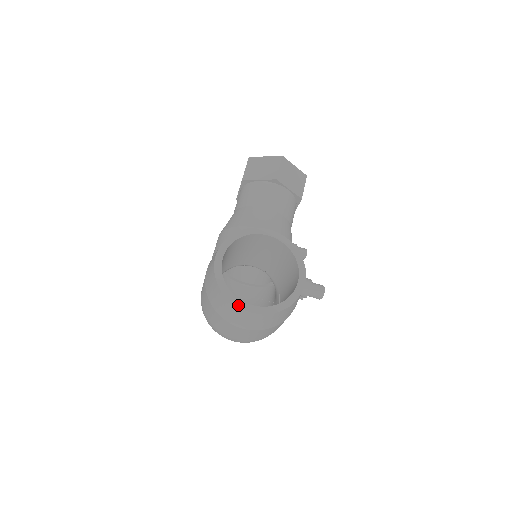
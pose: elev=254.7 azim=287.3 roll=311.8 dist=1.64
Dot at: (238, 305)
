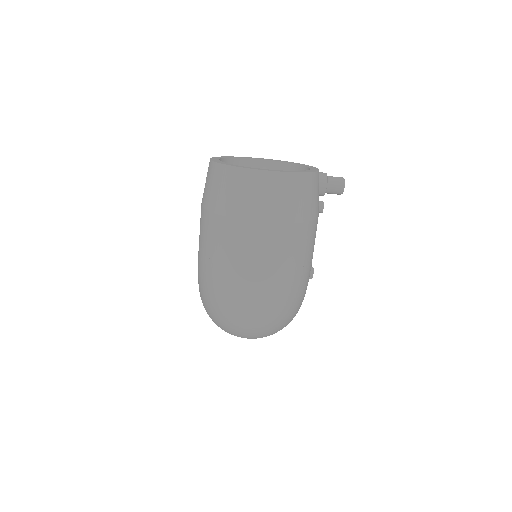
Dot at: (248, 168)
